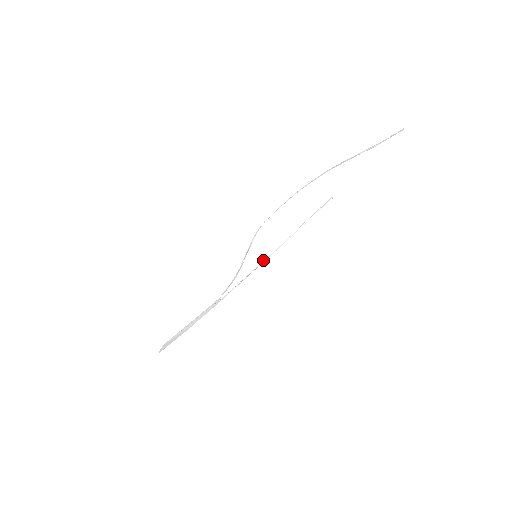
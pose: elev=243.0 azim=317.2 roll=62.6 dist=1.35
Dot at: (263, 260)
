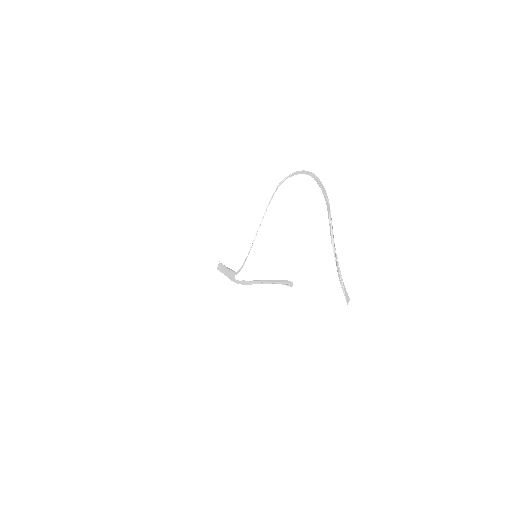
Dot at: (252, 281)
